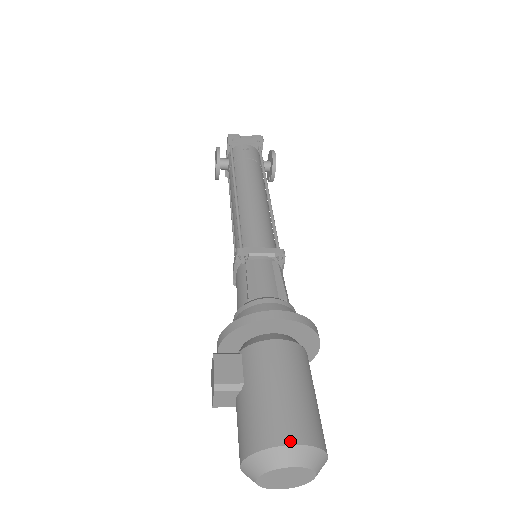
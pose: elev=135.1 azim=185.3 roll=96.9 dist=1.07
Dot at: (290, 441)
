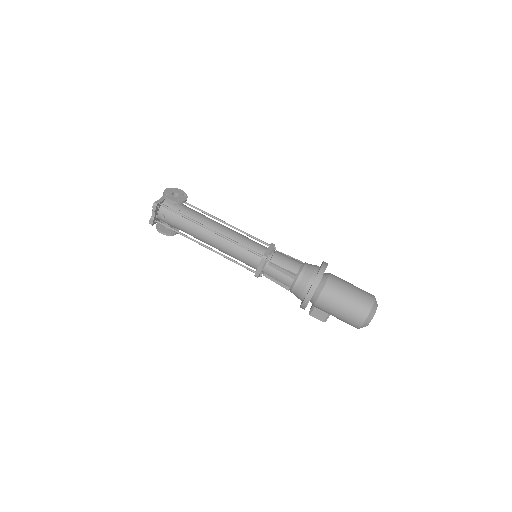
Dot at: (361, 324)
